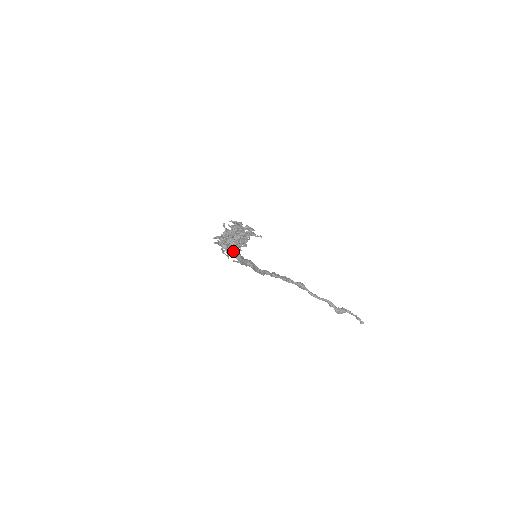
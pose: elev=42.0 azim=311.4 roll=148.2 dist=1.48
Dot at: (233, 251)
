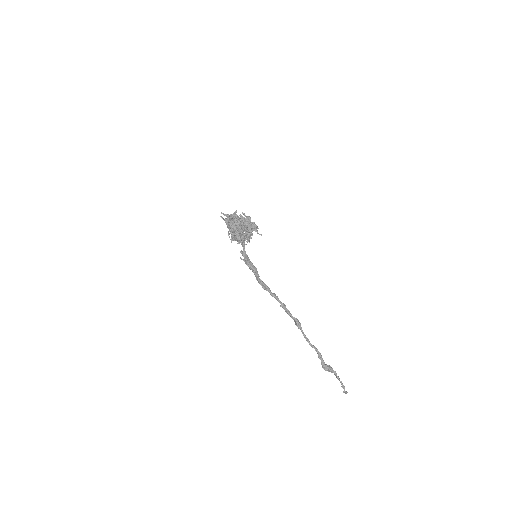
Dot at: (232, 229)
